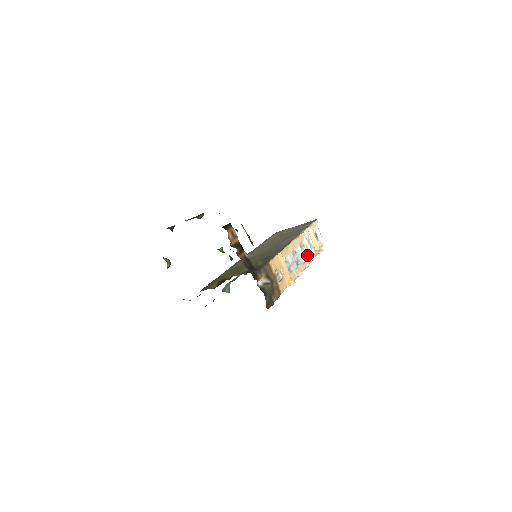
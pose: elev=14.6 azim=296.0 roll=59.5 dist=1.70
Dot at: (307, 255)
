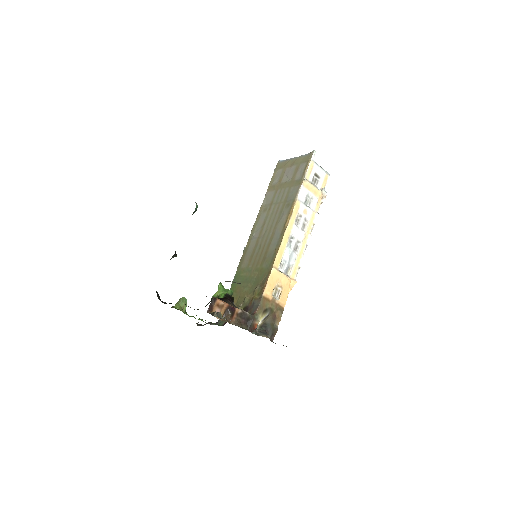
Dot at: (307, 221)
